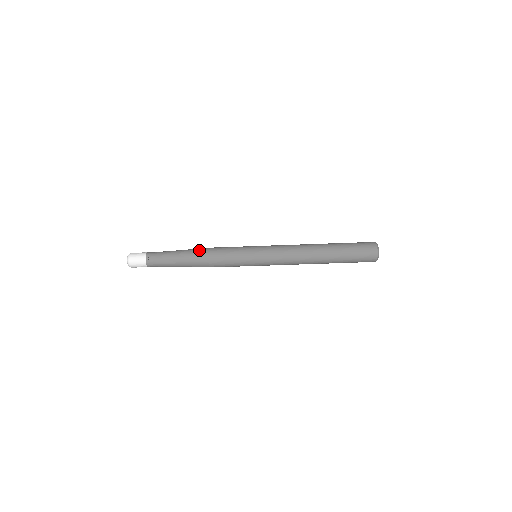
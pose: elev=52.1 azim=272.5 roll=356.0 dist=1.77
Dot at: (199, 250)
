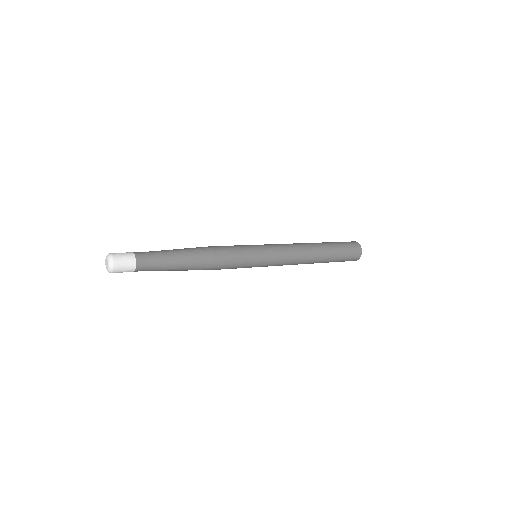
Dot at: (203, 258)
